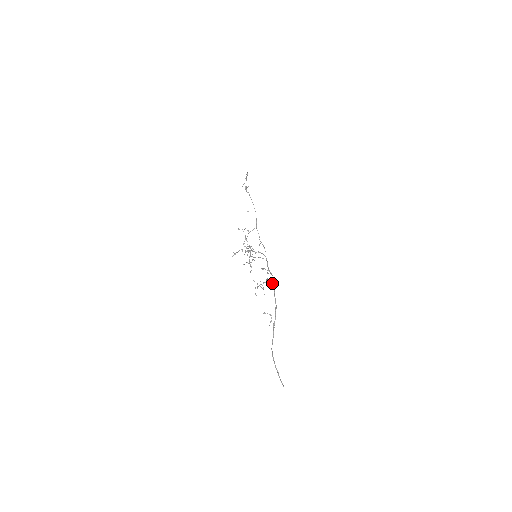
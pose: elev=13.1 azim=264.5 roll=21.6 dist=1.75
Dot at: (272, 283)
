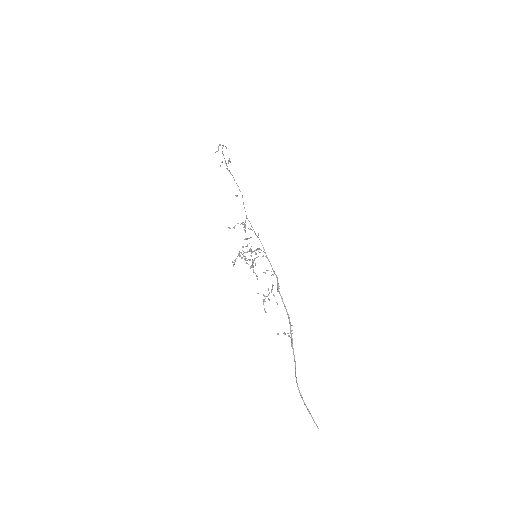
Dot at: (277, 290)
